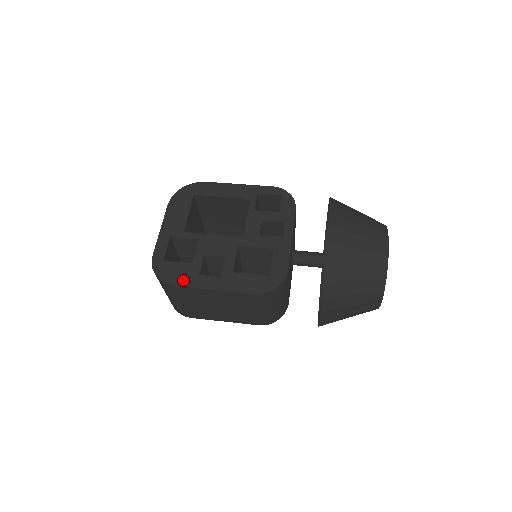
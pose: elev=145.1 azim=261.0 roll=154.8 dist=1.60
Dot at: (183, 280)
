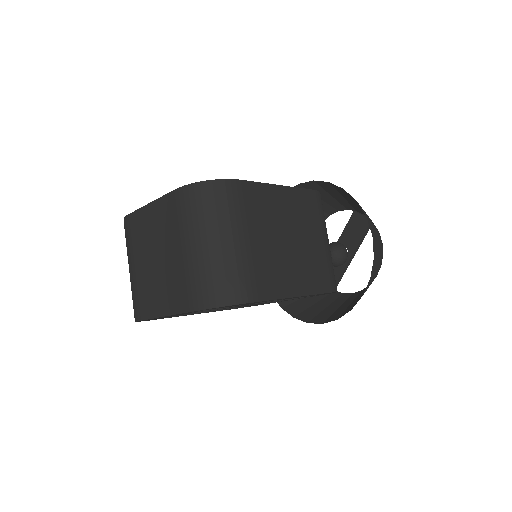
Dot at: occluded
